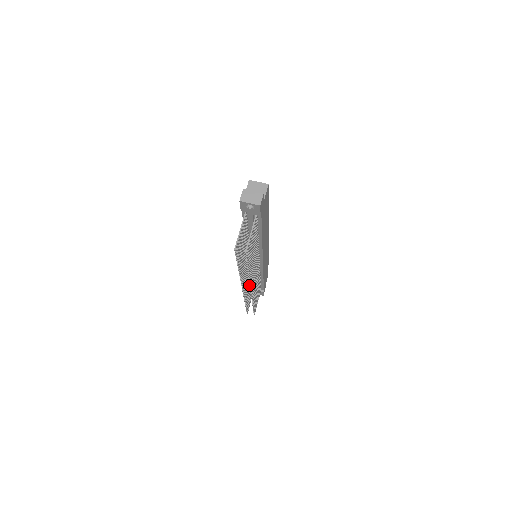
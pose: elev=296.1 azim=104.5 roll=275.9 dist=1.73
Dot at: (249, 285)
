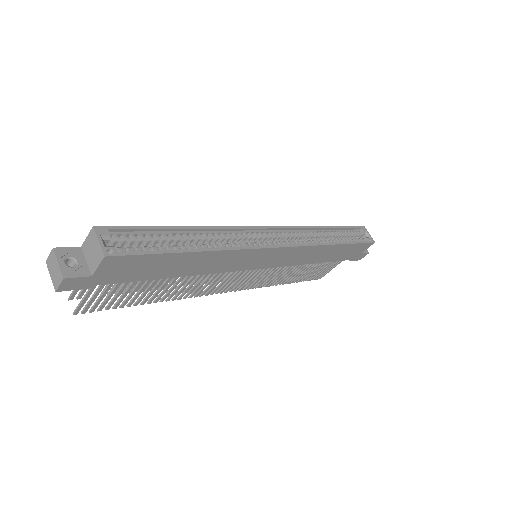
Dot at: occluded
